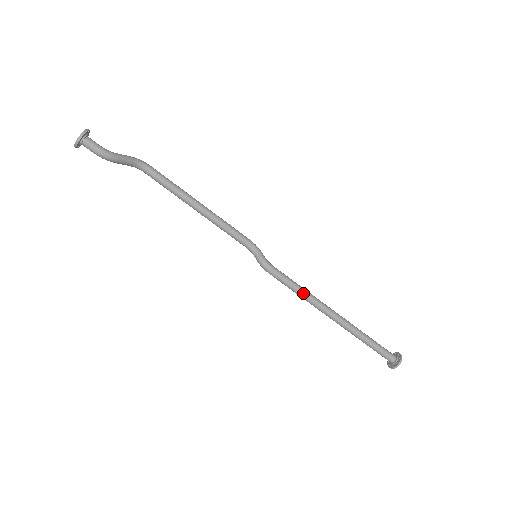
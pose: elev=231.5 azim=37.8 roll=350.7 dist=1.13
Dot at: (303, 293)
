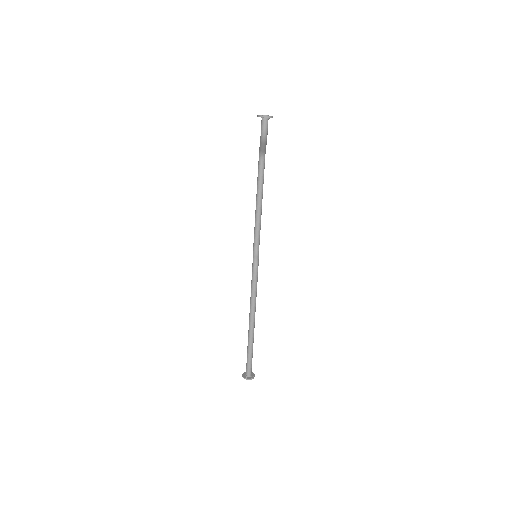
Dot at: (255, 297)
